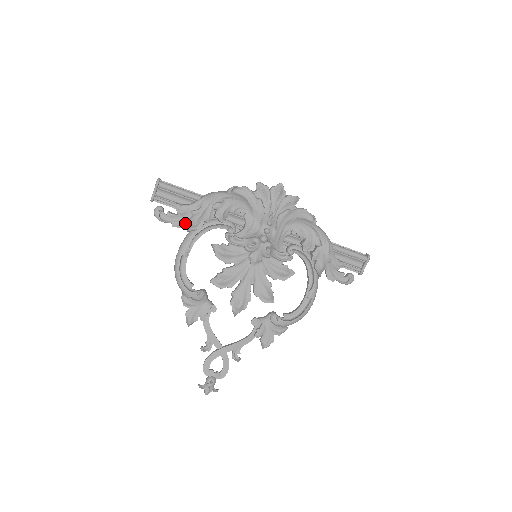
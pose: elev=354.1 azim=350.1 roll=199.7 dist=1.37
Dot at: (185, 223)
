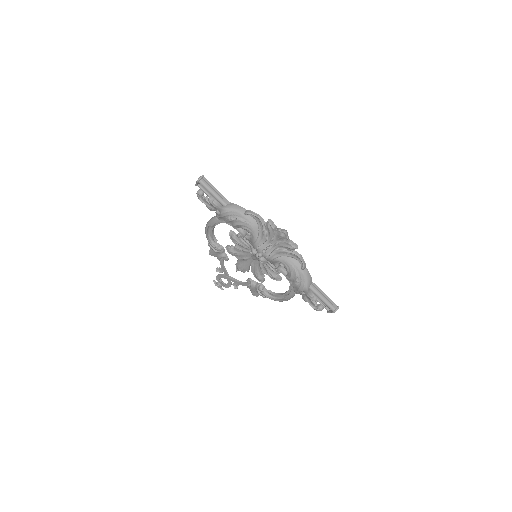
Dot at: occluded
